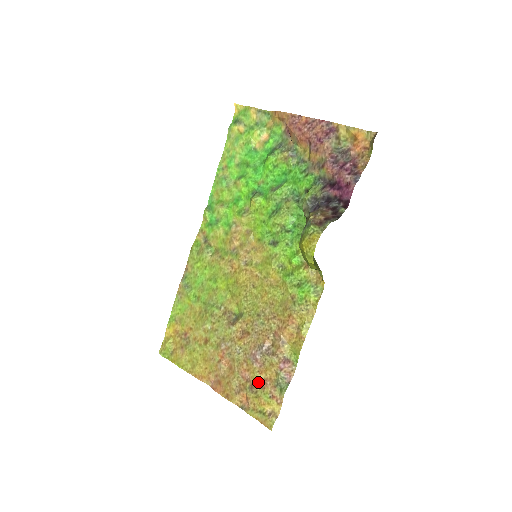
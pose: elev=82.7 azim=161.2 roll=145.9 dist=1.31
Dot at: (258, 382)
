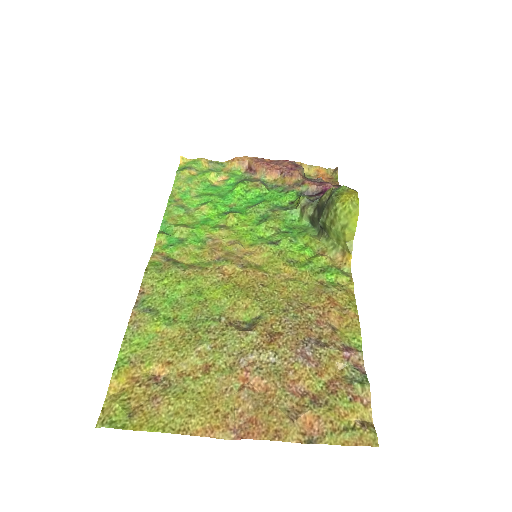
Dot at: (322, 388)
